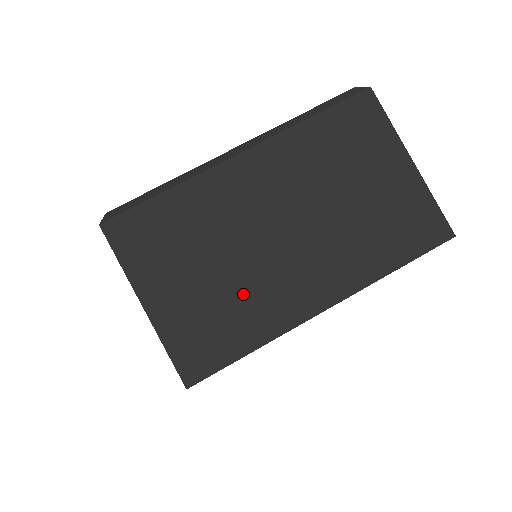
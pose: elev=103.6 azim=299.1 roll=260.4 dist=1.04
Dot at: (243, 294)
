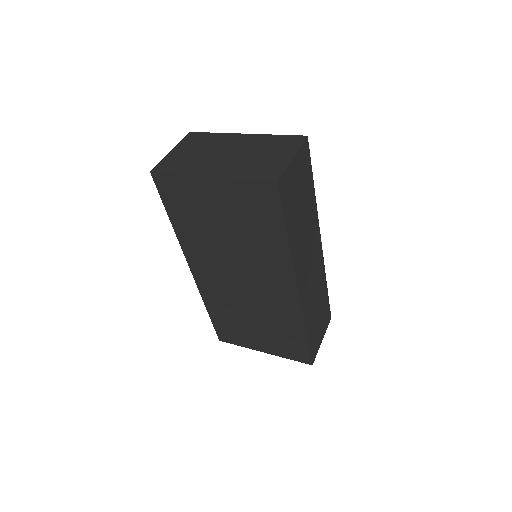
Dot at: (195, 161)
